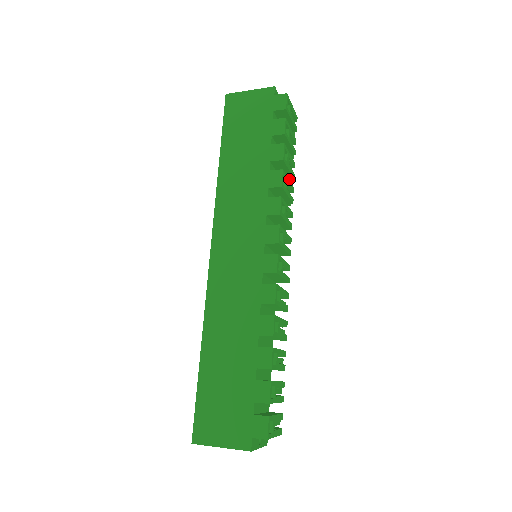
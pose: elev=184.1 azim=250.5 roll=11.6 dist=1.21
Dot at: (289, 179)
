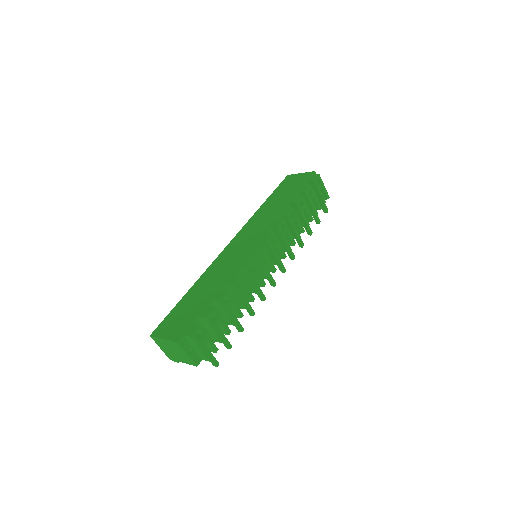
Dot at: (305, 226)
